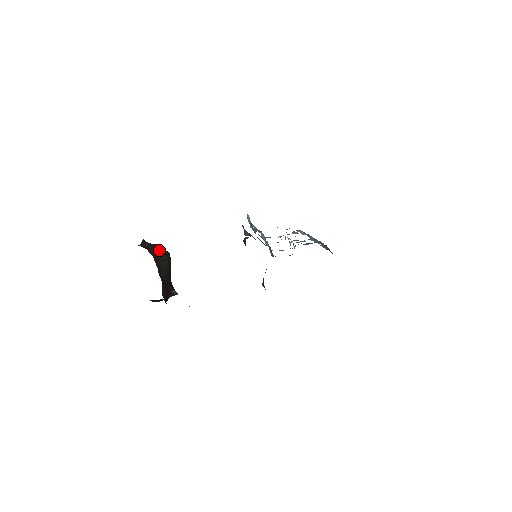
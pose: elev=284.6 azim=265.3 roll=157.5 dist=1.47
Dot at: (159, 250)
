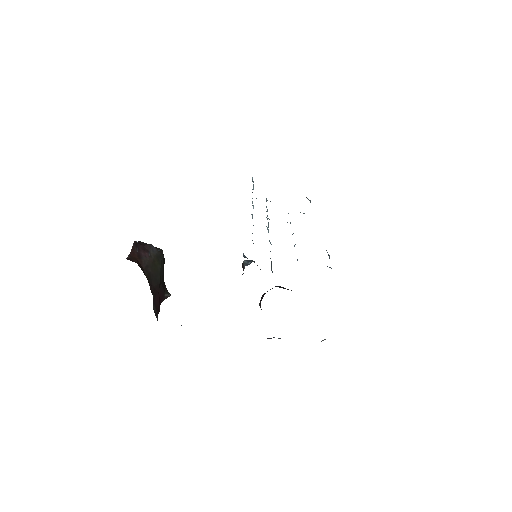
Dot at: (151, 255)
